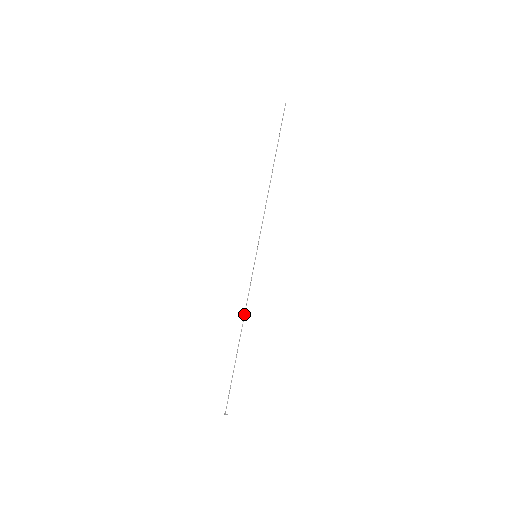
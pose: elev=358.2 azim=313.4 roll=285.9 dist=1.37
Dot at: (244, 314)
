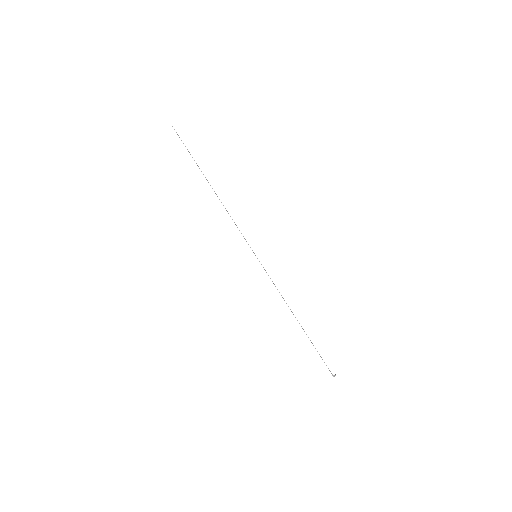
Dot at: occluded
